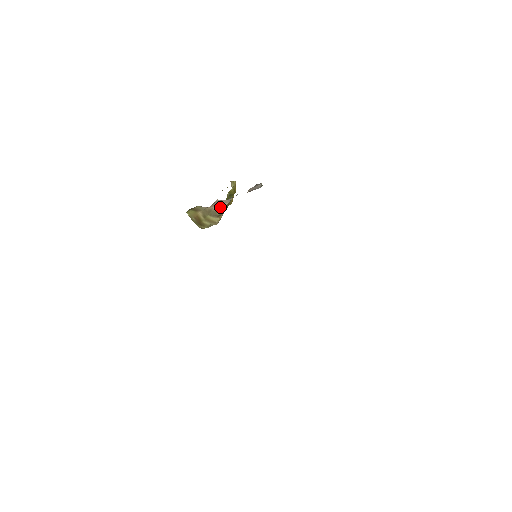
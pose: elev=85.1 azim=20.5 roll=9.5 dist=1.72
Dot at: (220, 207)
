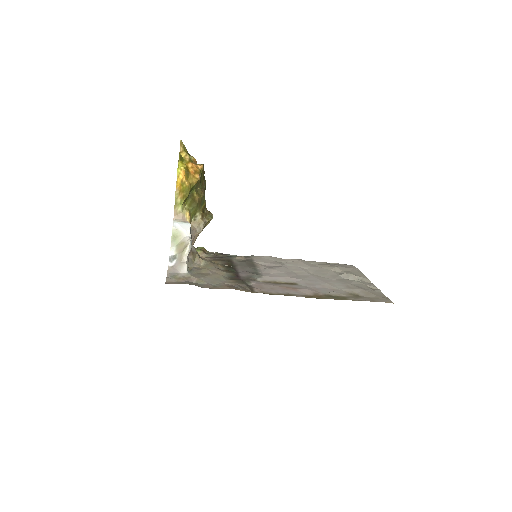
Dot at: (196, 237)
